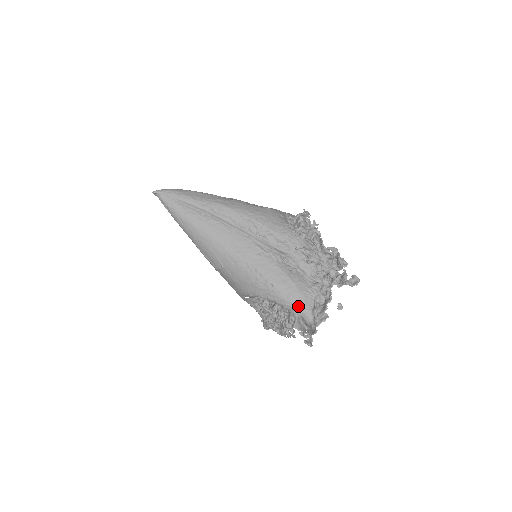
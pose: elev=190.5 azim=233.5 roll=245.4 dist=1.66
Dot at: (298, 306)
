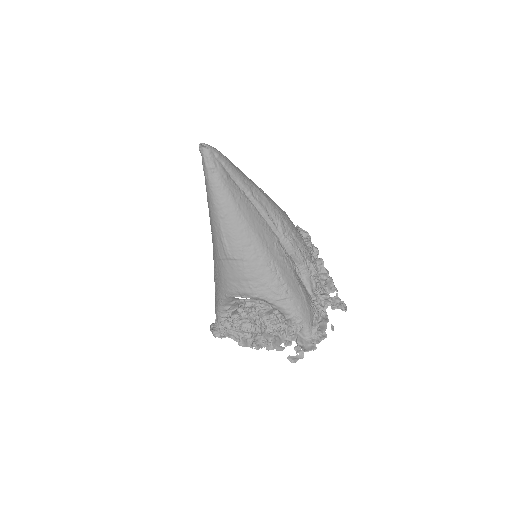
Dot at: (305, 319)
